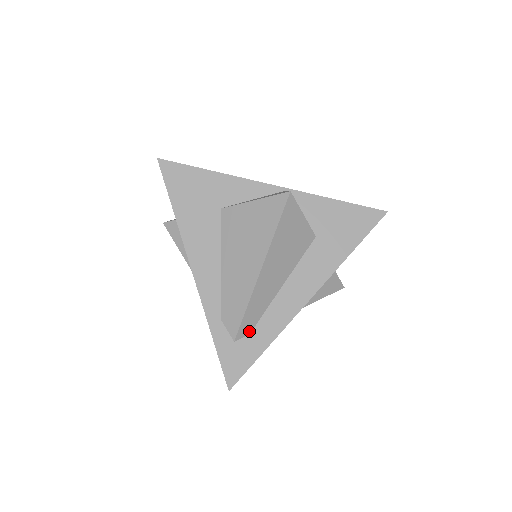
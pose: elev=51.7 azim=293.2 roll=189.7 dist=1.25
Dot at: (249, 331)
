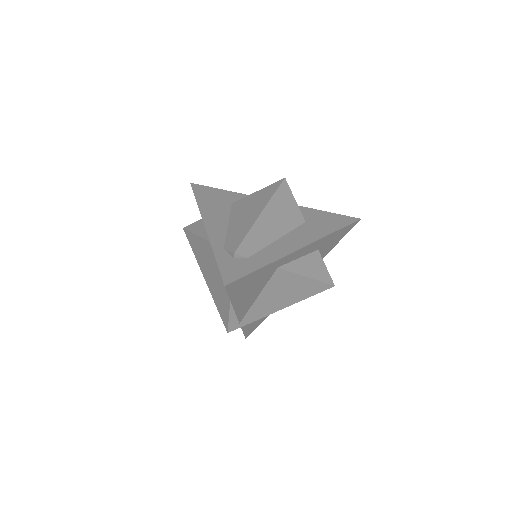
Dot at: (248, 255)
